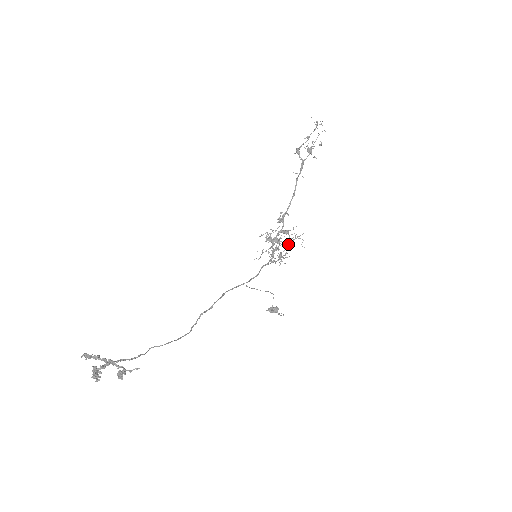
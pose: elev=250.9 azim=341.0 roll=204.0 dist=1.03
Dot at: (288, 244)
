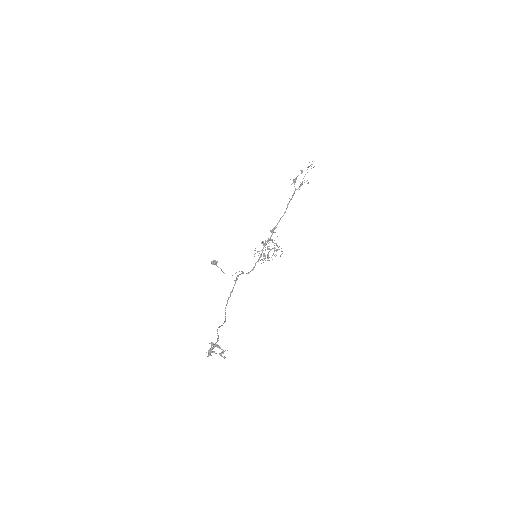
Dot at: occluded
